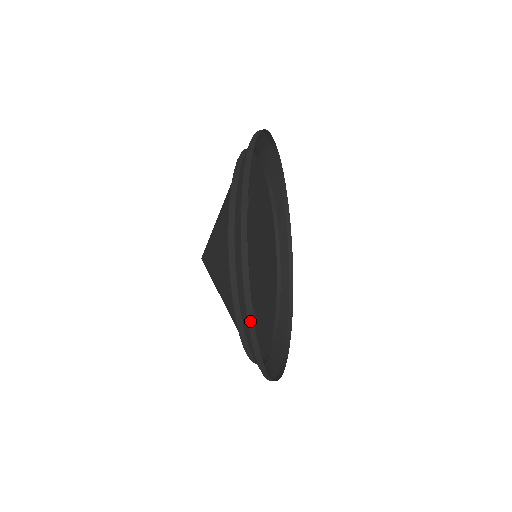
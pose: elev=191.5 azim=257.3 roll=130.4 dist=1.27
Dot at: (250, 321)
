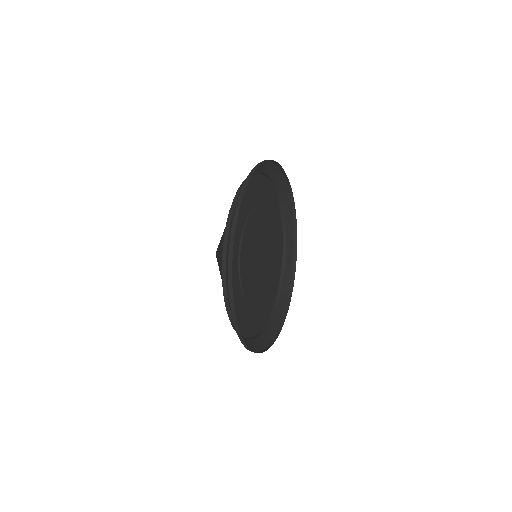
Dot at: (230, 297)
